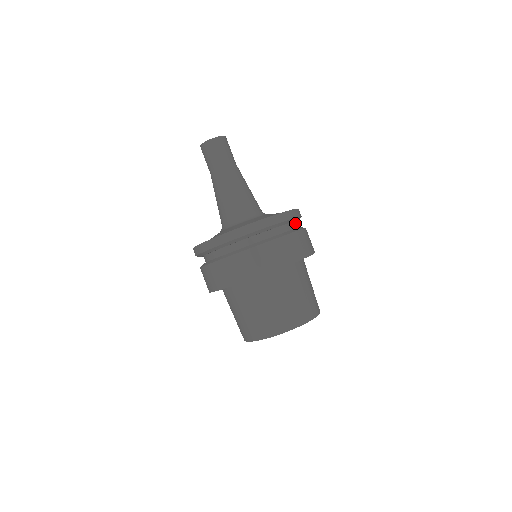
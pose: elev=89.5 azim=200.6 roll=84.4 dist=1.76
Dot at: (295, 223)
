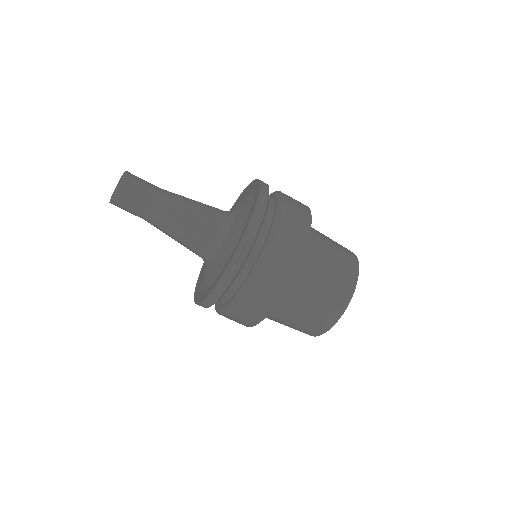
Dot at: (267, 211)
